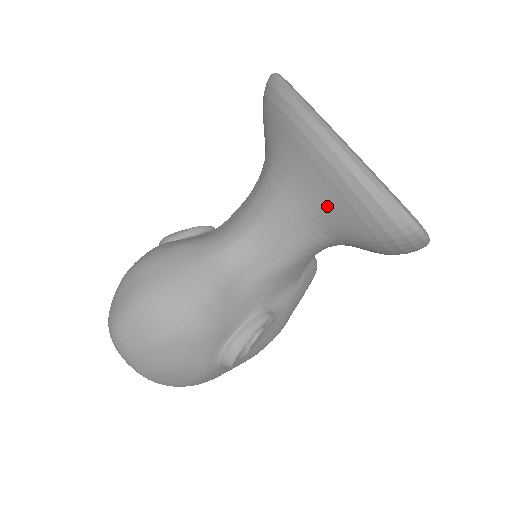
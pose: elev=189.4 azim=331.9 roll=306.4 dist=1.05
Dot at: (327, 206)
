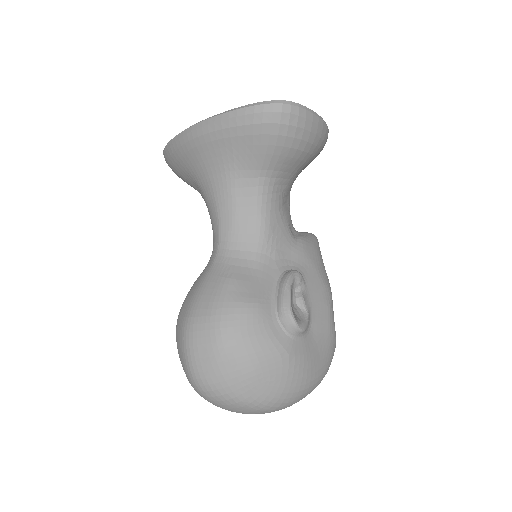
Dot at: (235, 156)
